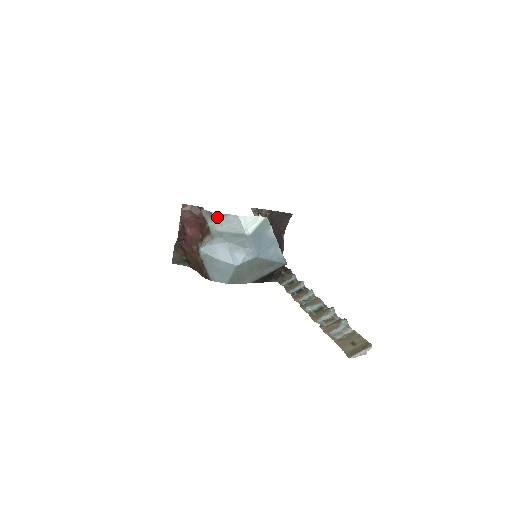
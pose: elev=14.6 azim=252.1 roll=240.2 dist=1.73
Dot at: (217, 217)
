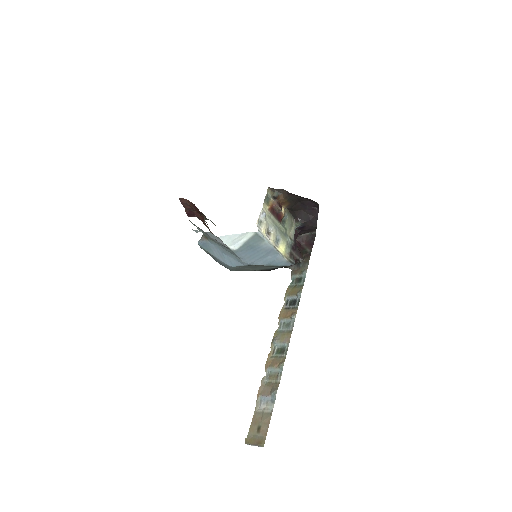
Dot at: (200, 231)
